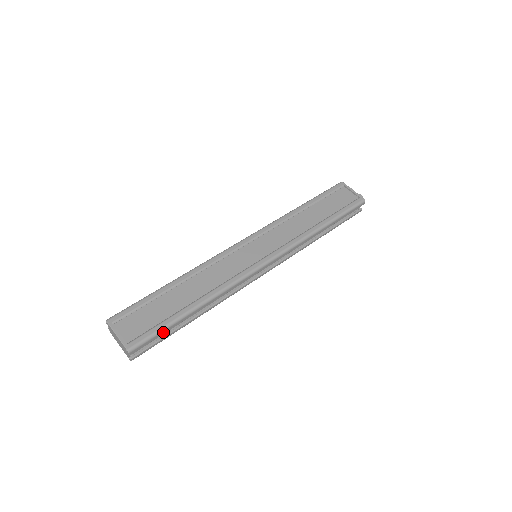
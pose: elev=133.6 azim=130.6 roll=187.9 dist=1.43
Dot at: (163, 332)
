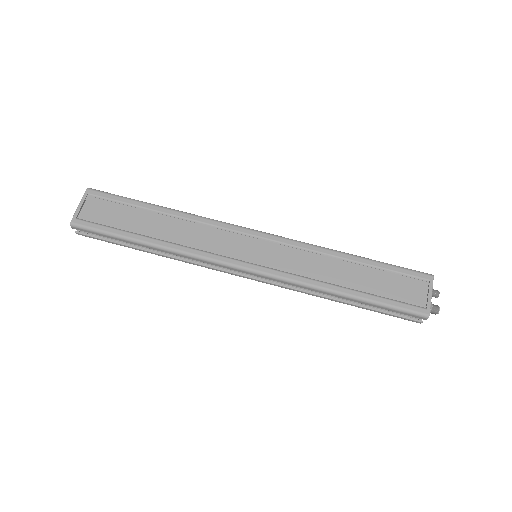
Dot at: (108, 236)
